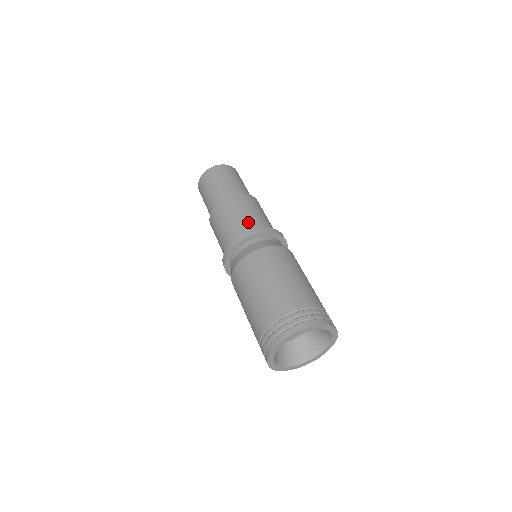
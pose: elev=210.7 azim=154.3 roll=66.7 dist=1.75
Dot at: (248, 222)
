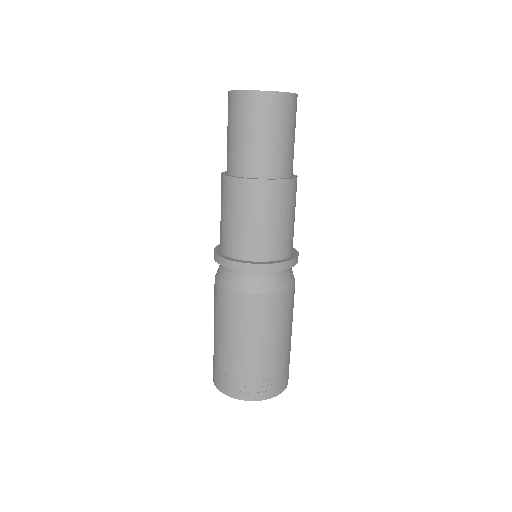
Dot at: (254, 241)
